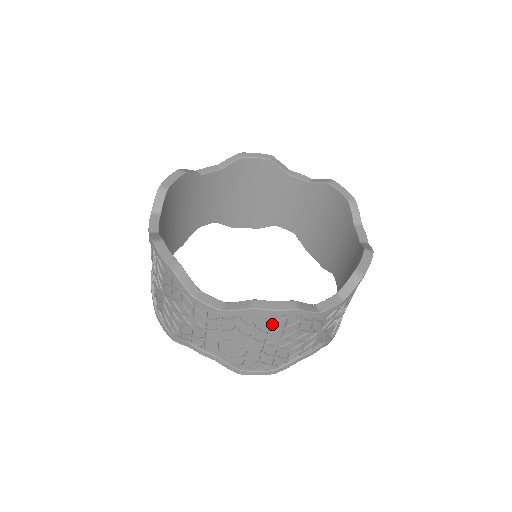
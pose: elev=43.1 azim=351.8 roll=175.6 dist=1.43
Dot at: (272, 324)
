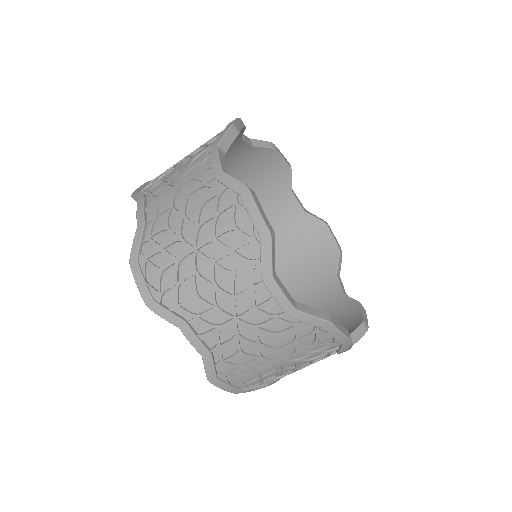
Dot at: (233, 228)
